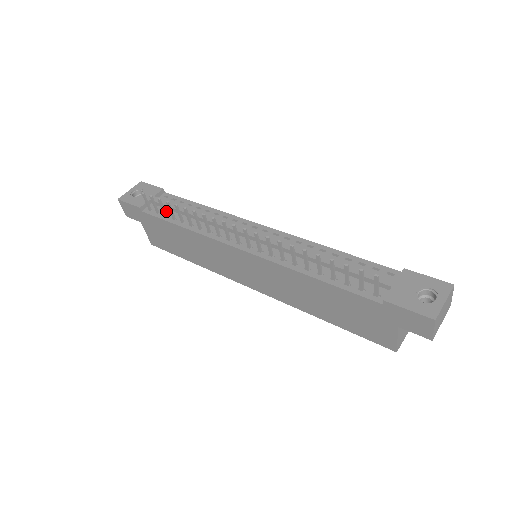
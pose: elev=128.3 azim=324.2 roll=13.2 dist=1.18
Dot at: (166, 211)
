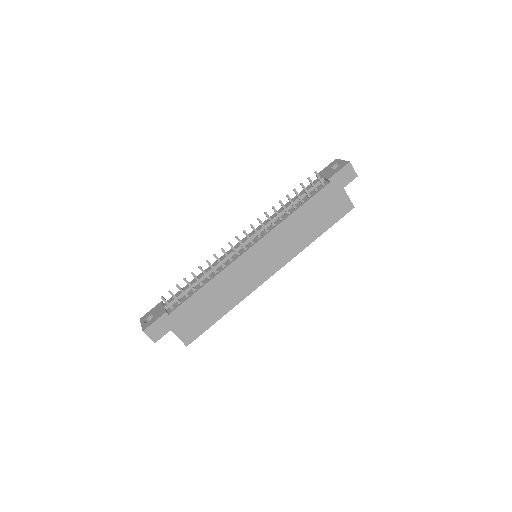
Dot at: (183, 297)
